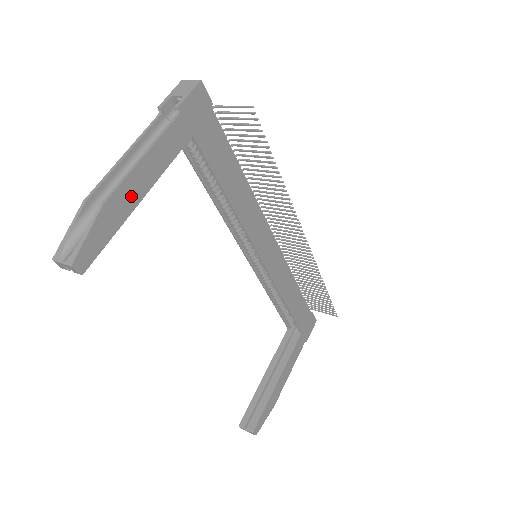
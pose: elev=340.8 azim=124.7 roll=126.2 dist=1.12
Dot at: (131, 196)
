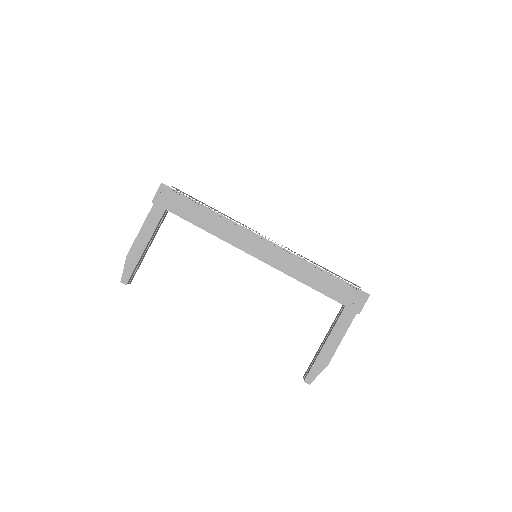
Dot at: (139, 248)
